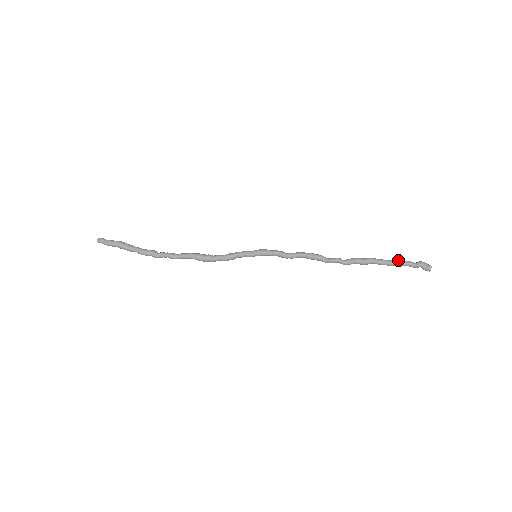
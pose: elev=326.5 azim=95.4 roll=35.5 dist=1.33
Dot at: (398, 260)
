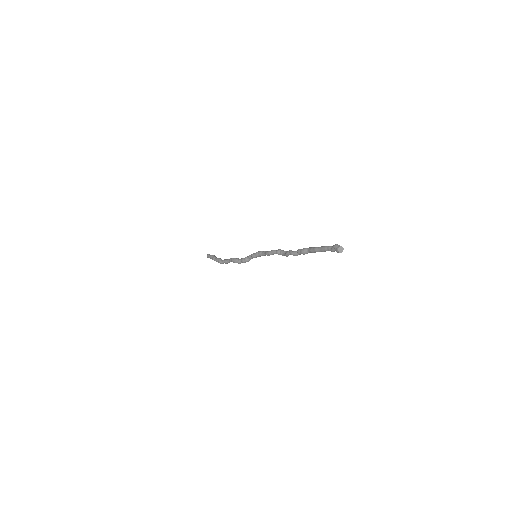
Dot at: (323, 246)
